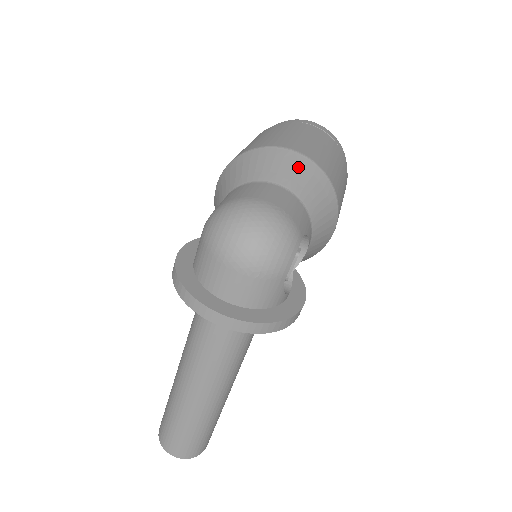
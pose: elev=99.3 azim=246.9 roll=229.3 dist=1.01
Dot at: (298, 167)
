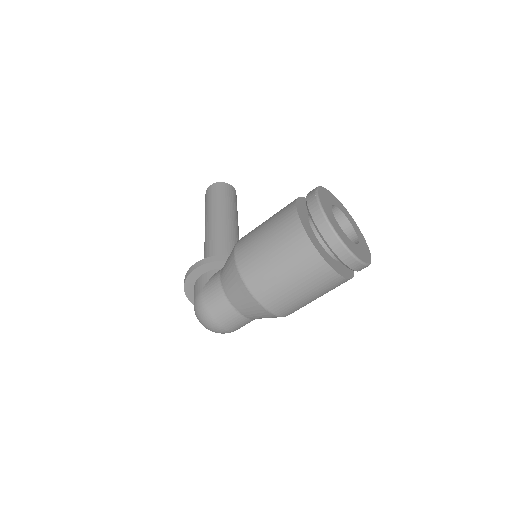
Dot at: (263, 315)
